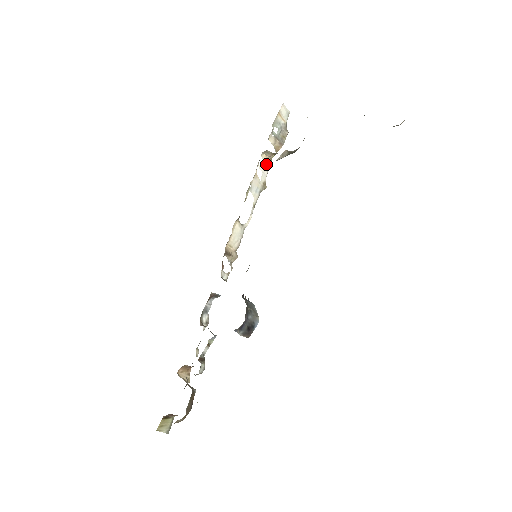
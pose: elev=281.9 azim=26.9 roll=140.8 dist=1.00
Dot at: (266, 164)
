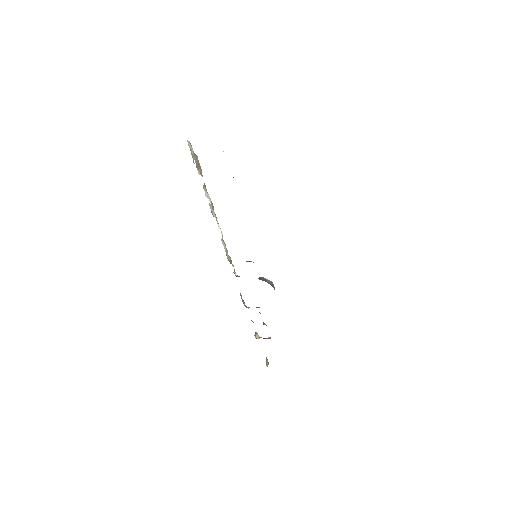
Dot at: (205, 190)
